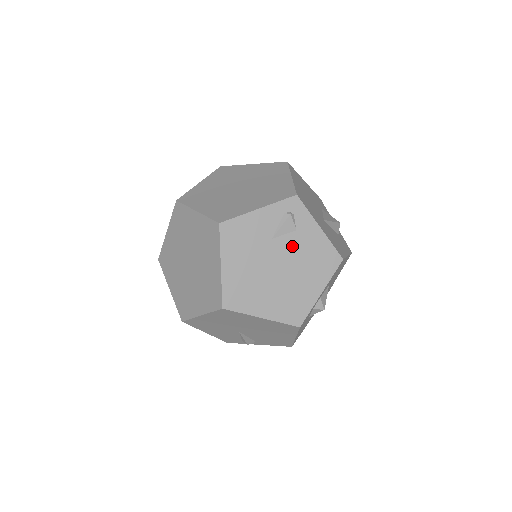
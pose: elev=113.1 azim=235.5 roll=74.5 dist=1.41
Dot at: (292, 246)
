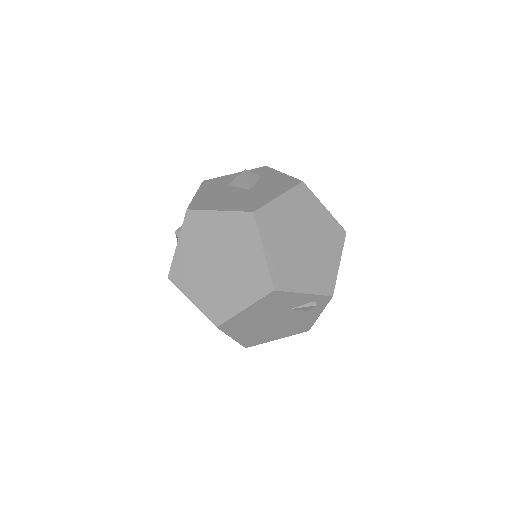
Dot at: (295, 316)
